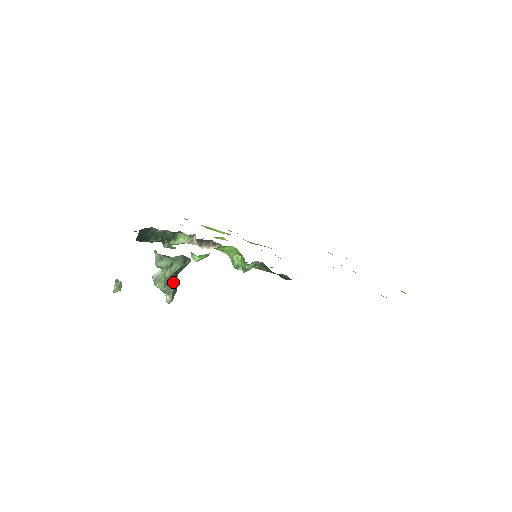
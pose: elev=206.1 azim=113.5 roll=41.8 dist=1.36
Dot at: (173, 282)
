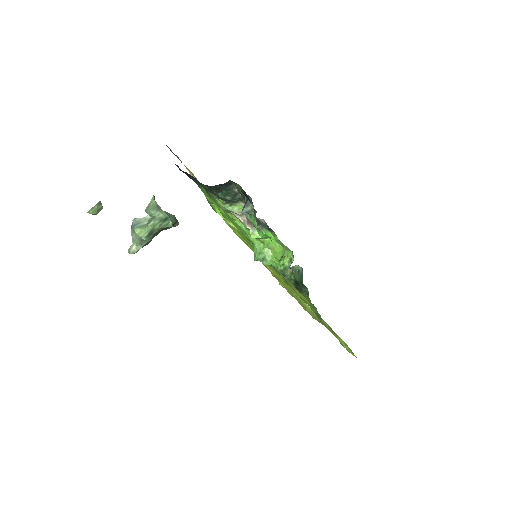
Dot at: (153, 236)
